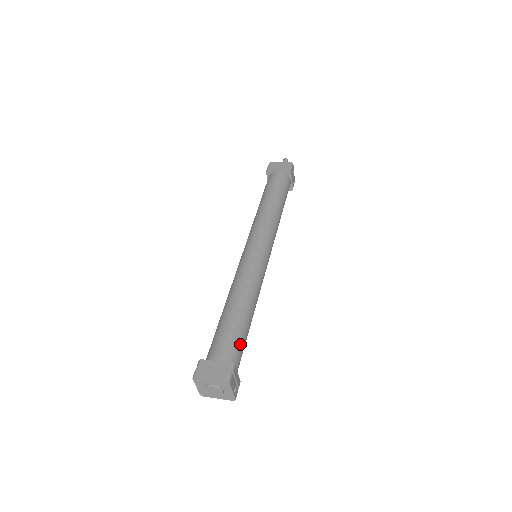
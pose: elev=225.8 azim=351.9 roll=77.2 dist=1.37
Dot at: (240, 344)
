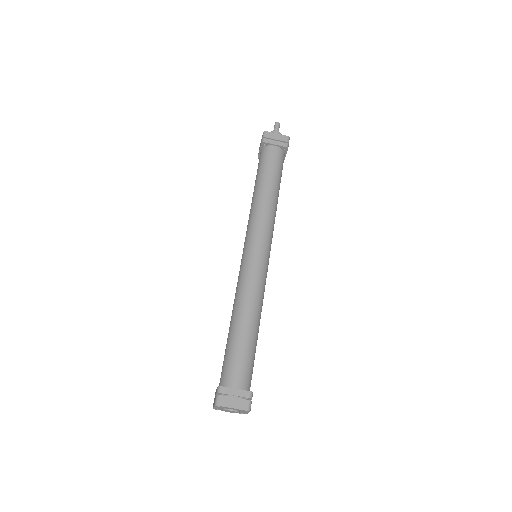
Dot at: (252, 365)
